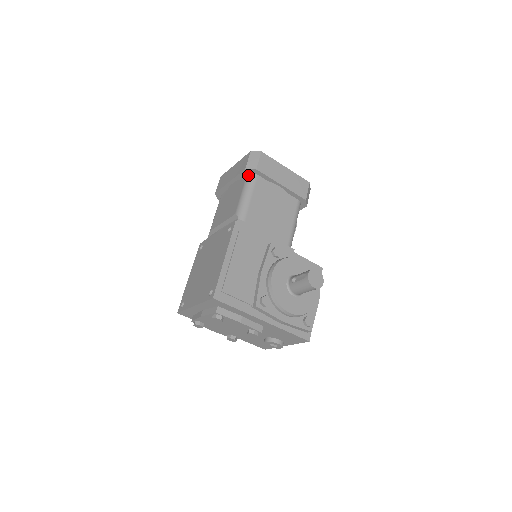
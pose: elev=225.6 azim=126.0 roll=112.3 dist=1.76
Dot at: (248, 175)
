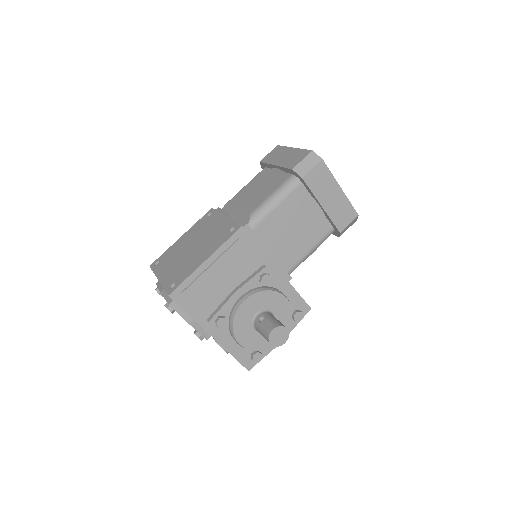
Dot at: (292, 176)
